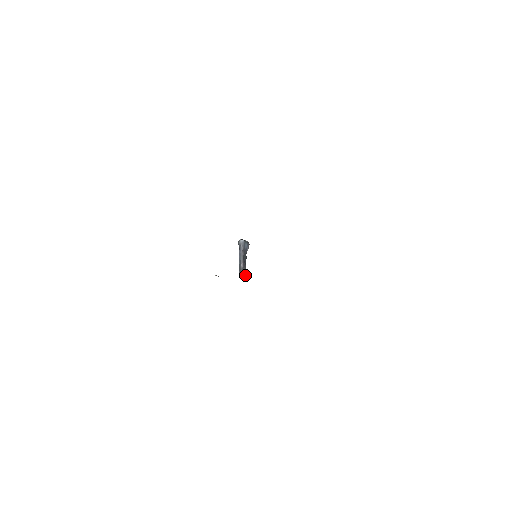
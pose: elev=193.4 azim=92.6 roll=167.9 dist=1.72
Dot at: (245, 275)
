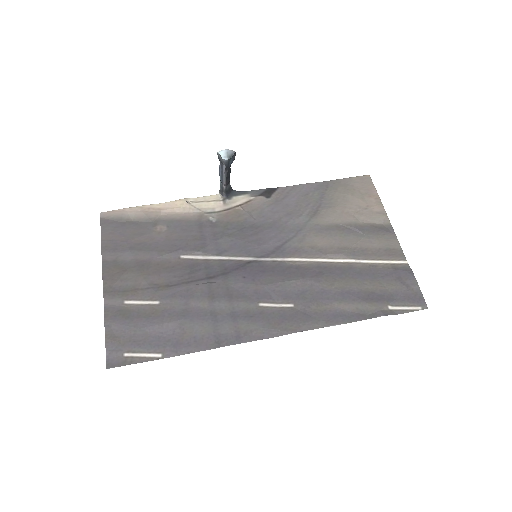
Dot at: (229, 194)
